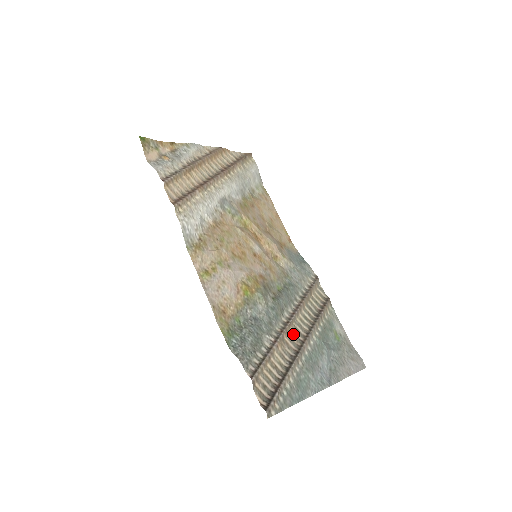
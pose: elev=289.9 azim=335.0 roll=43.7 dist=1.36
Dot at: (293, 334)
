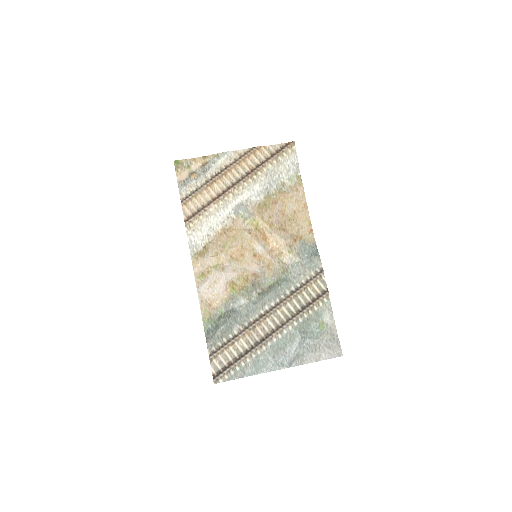
Dot at: (267, 324)
